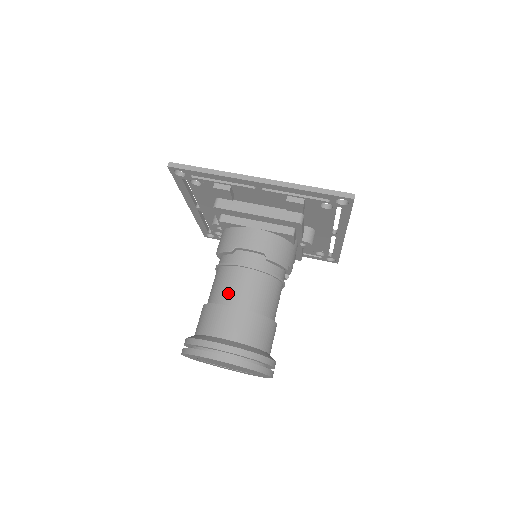
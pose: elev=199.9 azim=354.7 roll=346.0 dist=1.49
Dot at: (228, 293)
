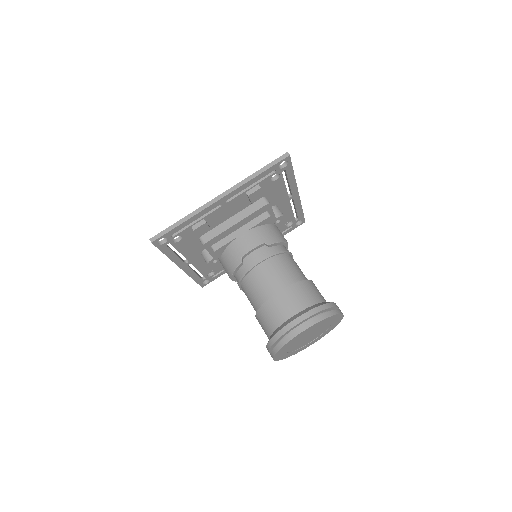
Dot at: (266, 288)
